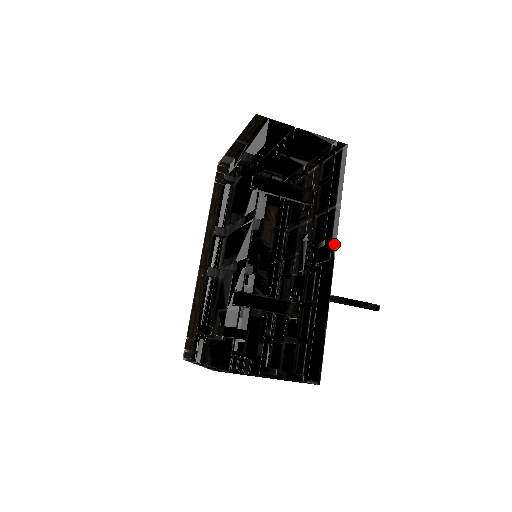
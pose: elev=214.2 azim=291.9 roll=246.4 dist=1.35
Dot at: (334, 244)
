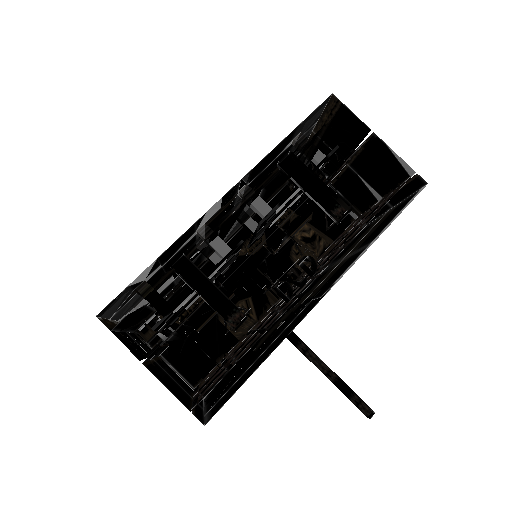
Dot at: (337, 281)
